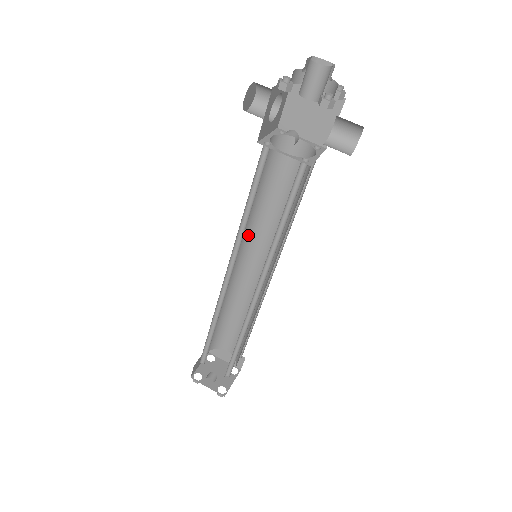
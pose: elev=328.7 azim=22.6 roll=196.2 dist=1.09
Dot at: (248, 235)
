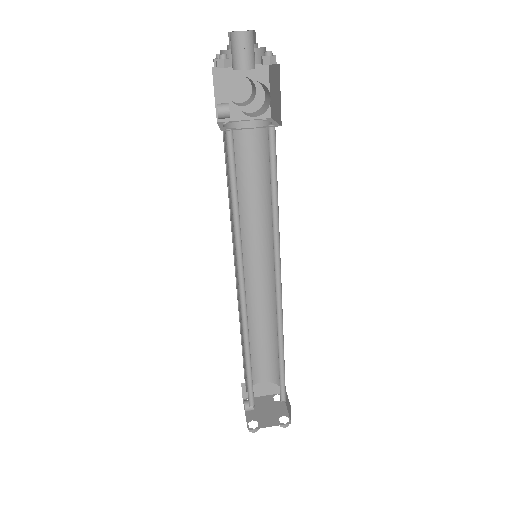
Dot at: (265, 237)
